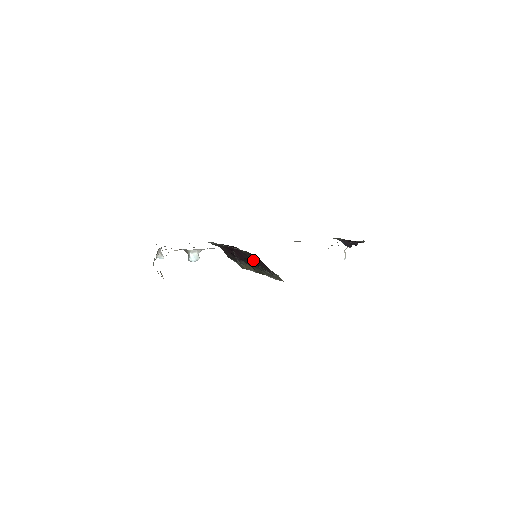
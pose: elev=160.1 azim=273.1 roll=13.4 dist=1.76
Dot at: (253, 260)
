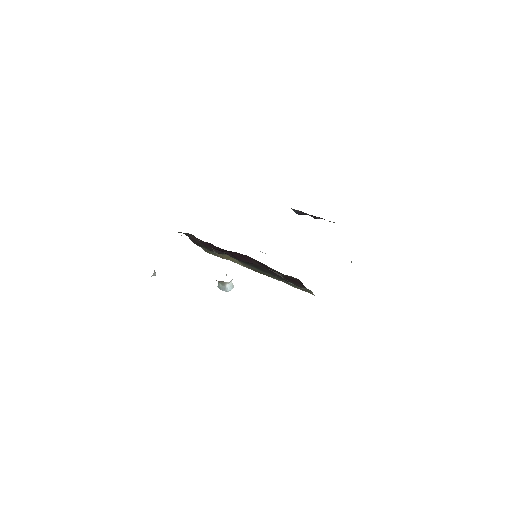
Dot at: (281, 275)
